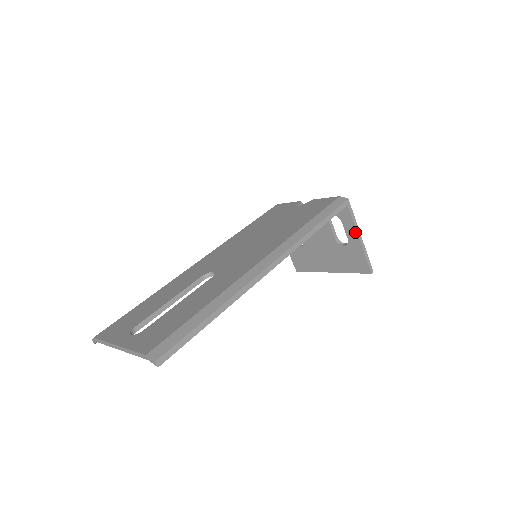
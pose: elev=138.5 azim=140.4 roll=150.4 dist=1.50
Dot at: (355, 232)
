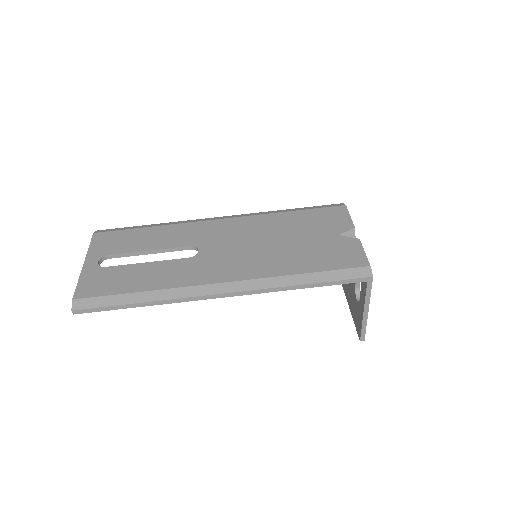
Dot at: (364, 304)
